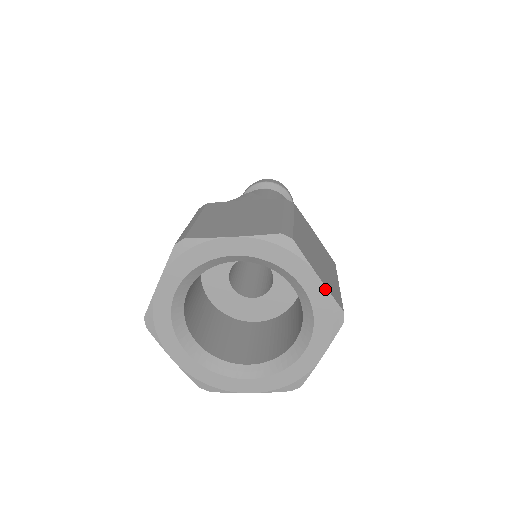
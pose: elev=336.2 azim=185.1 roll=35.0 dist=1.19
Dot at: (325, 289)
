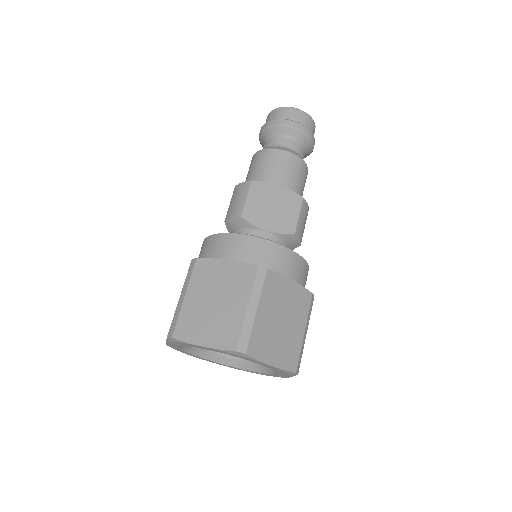
Dot at: (278, 368)
